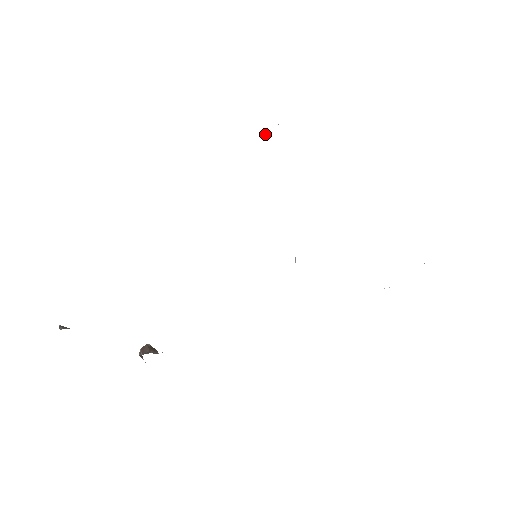
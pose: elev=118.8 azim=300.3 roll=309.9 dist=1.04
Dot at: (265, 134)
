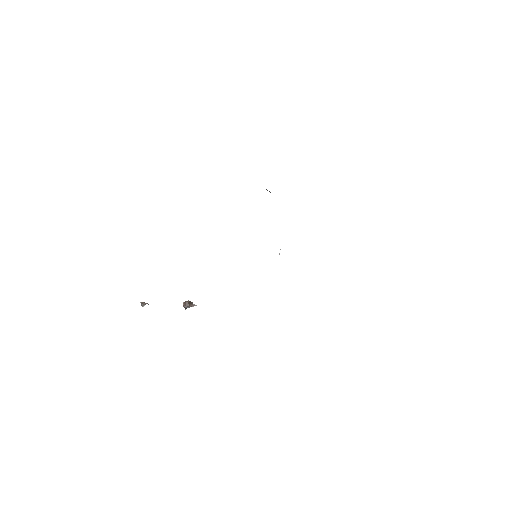
Dot at: (269, 191)
